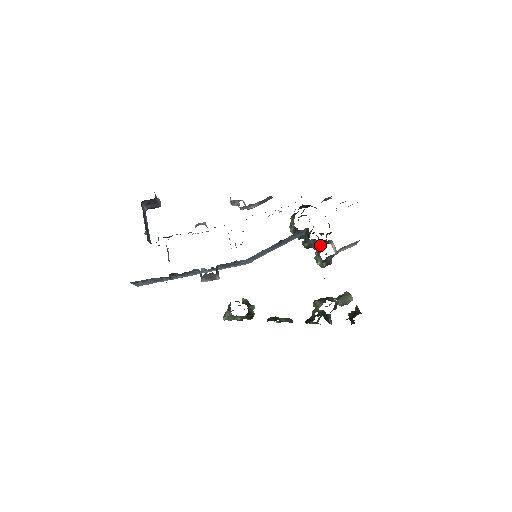
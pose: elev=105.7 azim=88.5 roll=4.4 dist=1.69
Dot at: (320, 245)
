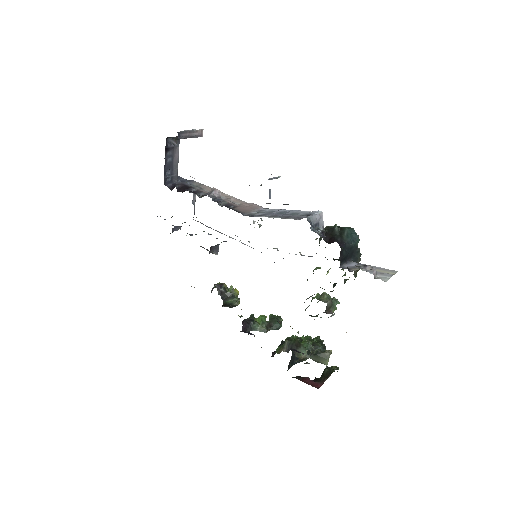
Dot at: occluded
